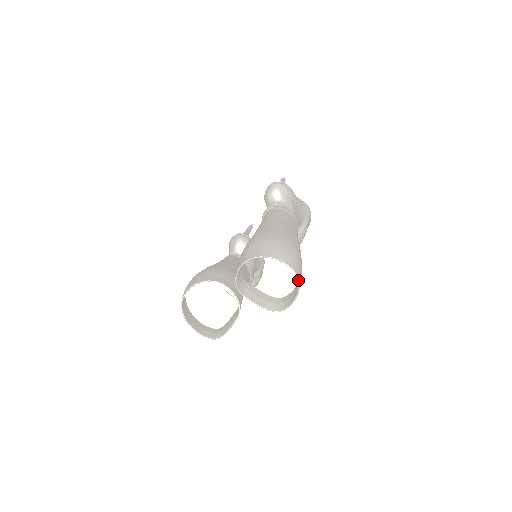
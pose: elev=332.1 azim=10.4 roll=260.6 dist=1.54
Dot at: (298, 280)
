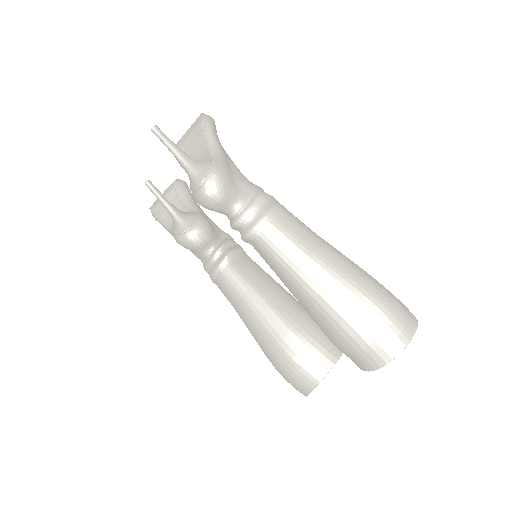
Dot at: (416, 320)
